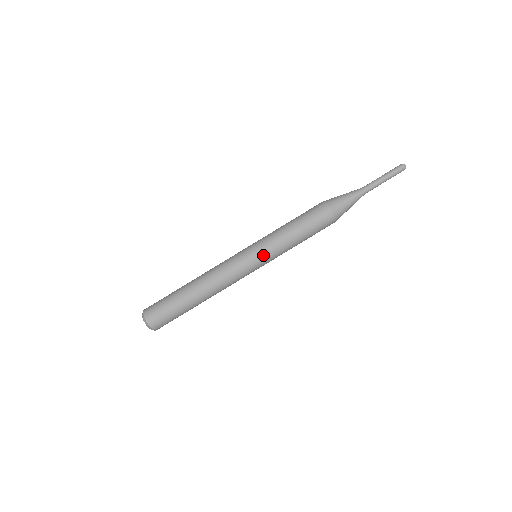
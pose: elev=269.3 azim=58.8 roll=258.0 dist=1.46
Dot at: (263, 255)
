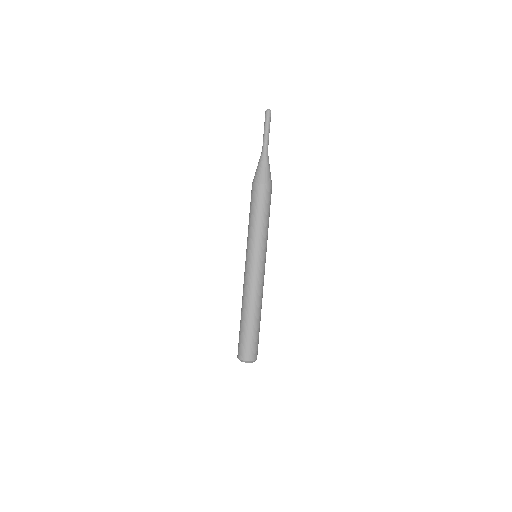
Dot at: (265, 252)
